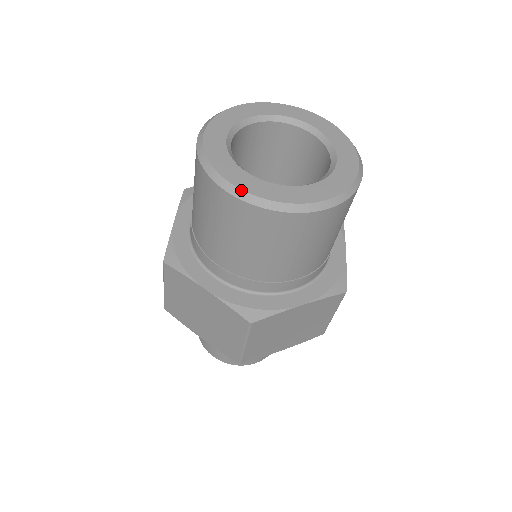
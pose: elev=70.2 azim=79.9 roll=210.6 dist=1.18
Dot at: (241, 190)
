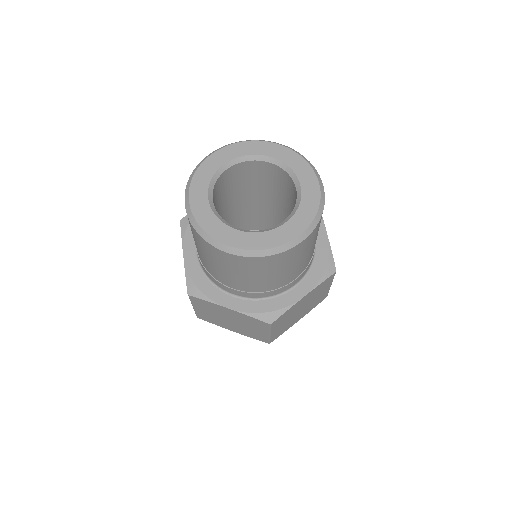
Dot at: (235, 248)
